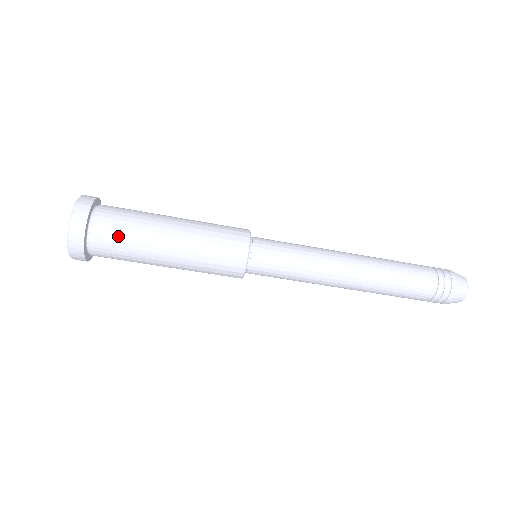
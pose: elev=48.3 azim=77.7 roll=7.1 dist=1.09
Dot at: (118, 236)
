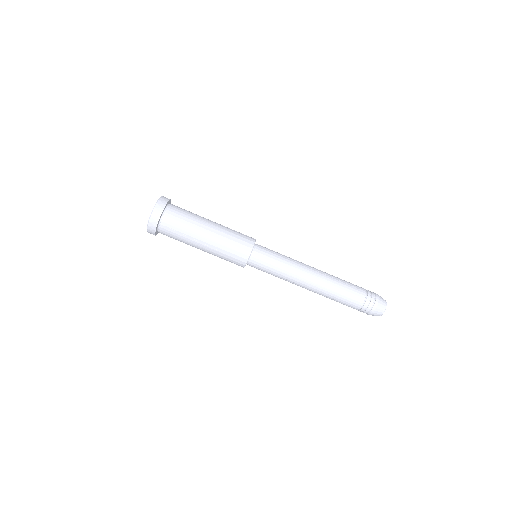
Dot at: (185, 210)
